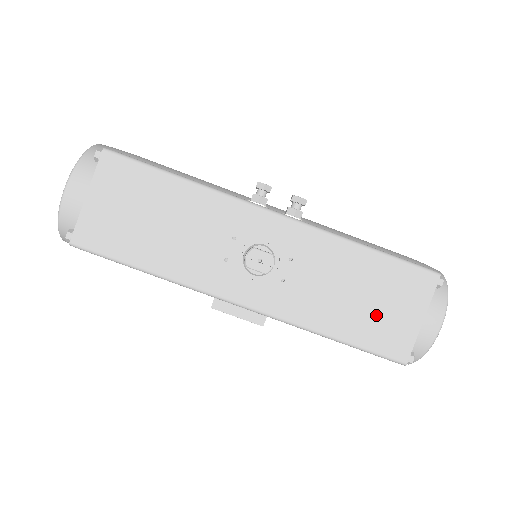
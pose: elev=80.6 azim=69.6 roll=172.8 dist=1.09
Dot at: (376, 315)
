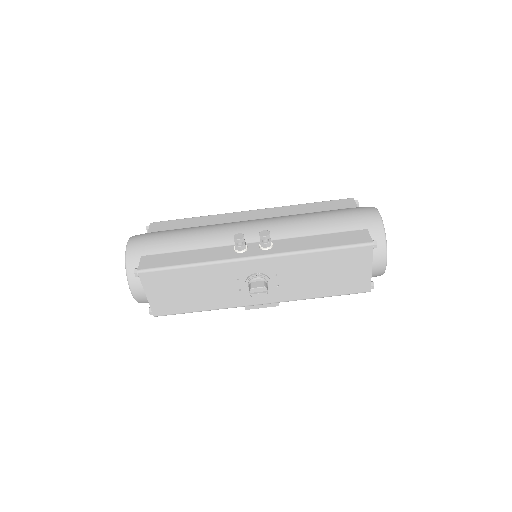
Dot at: (341, 279)
